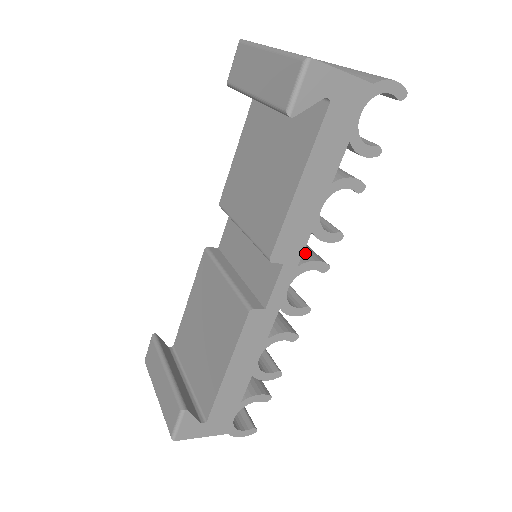
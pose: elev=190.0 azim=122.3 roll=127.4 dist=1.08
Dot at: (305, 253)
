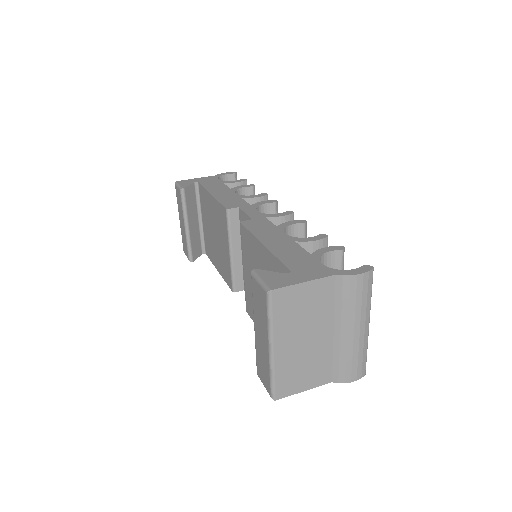
Dot at: occluded
